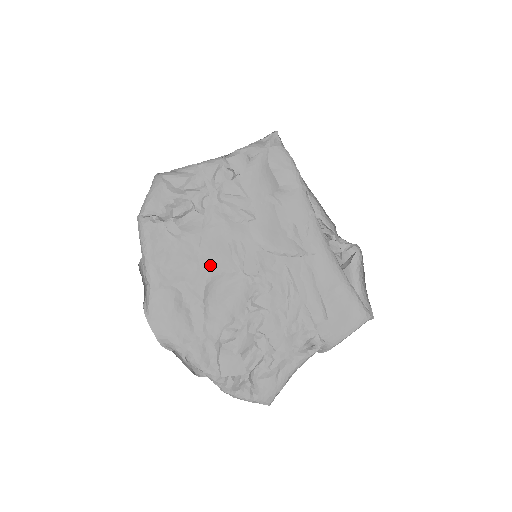
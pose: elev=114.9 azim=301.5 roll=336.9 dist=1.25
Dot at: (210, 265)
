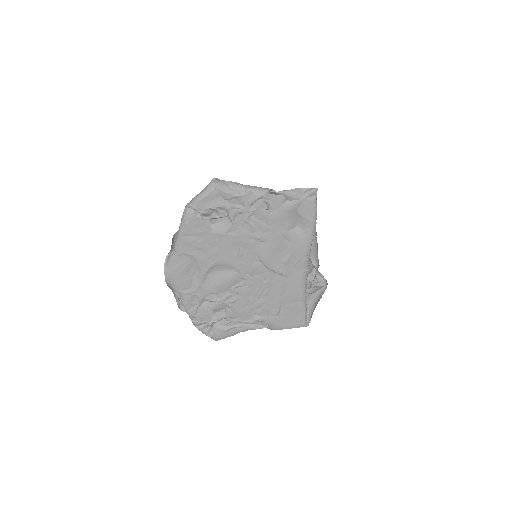
Dot at: (220, 256)
